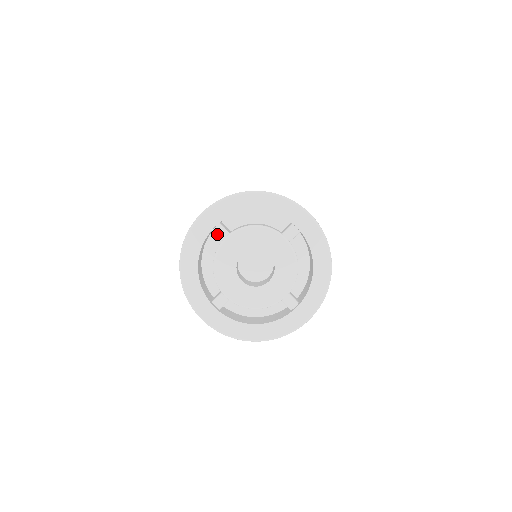
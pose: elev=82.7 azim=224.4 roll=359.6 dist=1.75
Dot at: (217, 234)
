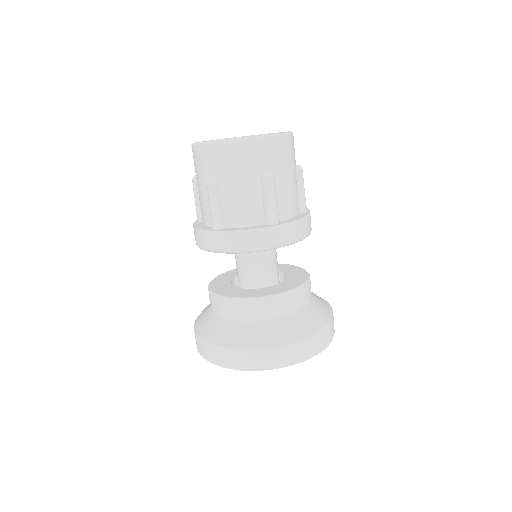
Dot at: occluded
